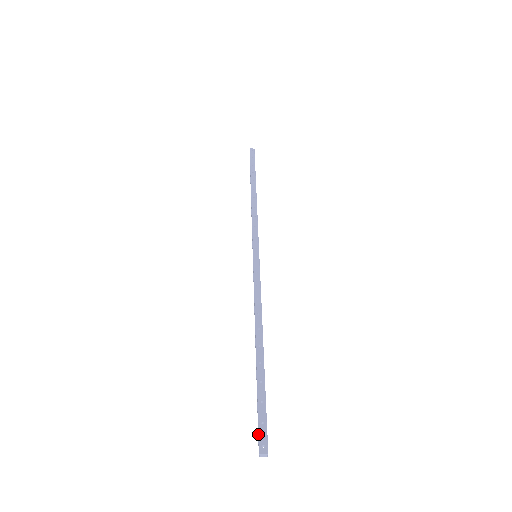
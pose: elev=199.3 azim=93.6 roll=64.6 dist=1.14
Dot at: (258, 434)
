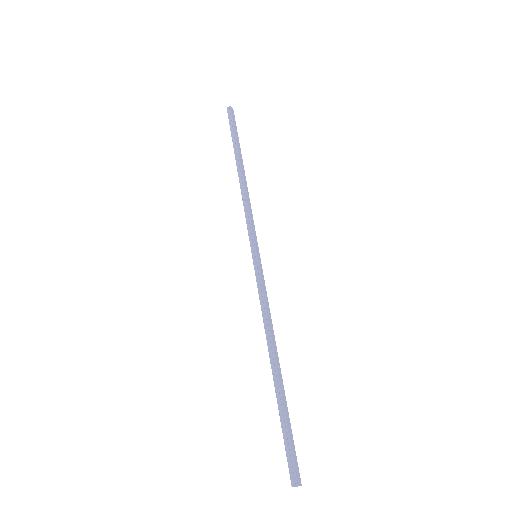
Dot at: (289, 464)
